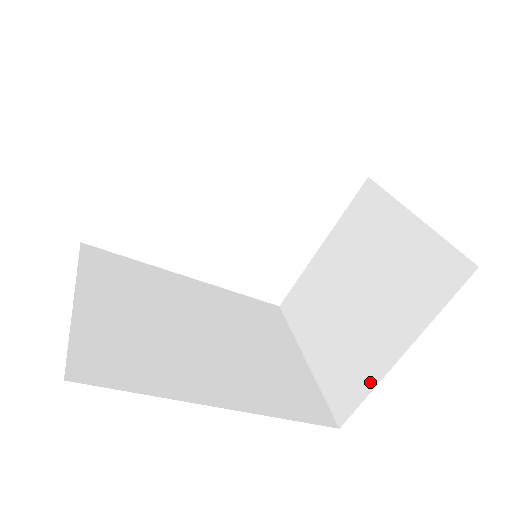
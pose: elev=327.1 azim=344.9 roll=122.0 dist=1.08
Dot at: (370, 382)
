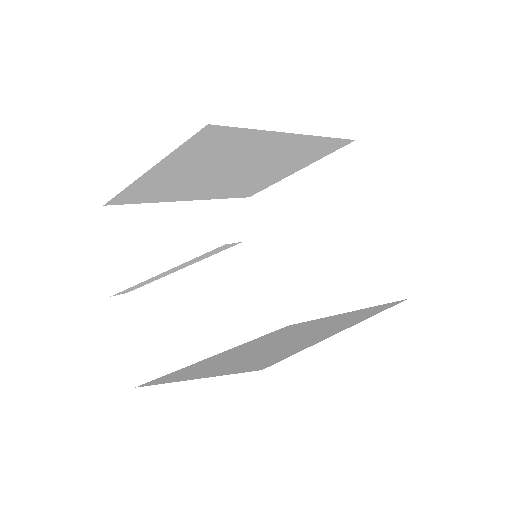
Dot at: (387, 254)
